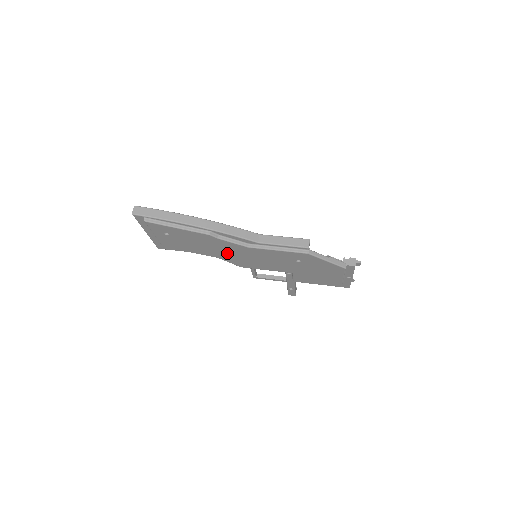
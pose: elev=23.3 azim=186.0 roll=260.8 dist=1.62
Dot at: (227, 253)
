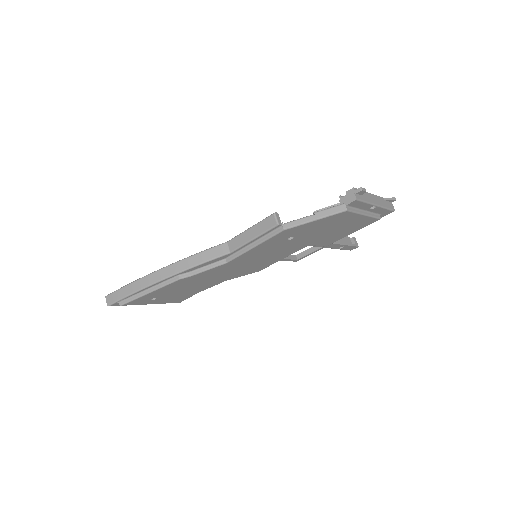
Dot at: (224, 275)
